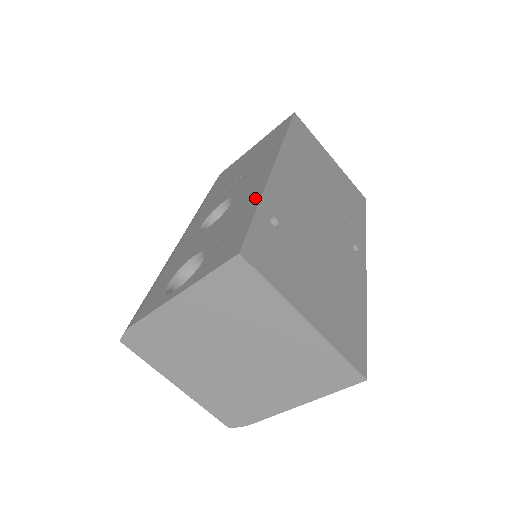
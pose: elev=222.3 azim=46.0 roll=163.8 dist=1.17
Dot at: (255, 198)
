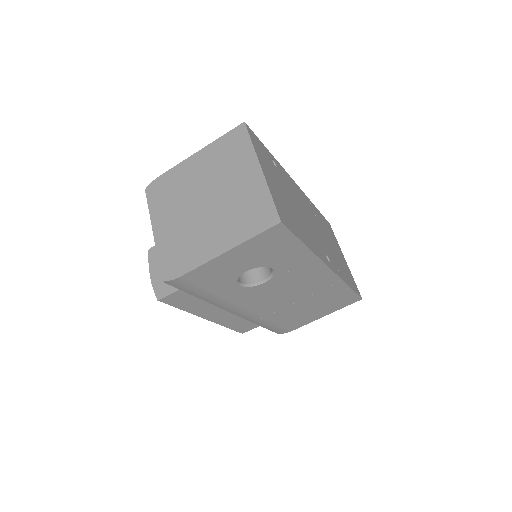
Dot at: occluded
